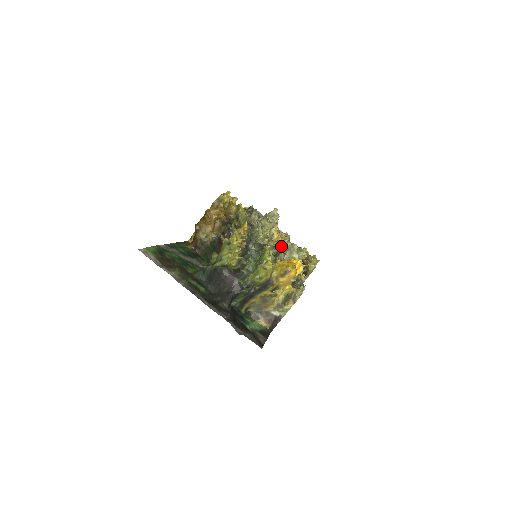
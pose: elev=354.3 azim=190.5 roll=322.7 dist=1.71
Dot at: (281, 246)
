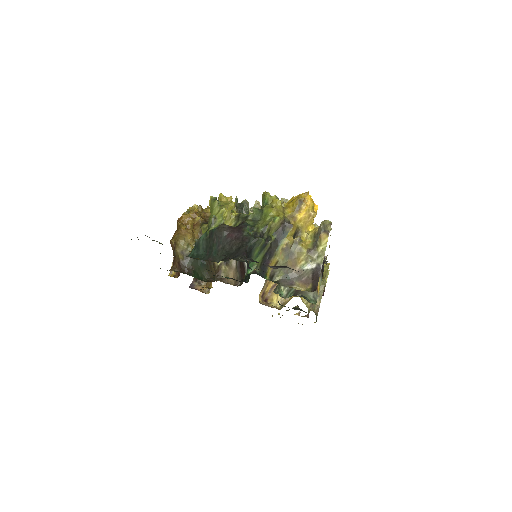
Dot at: occluded
